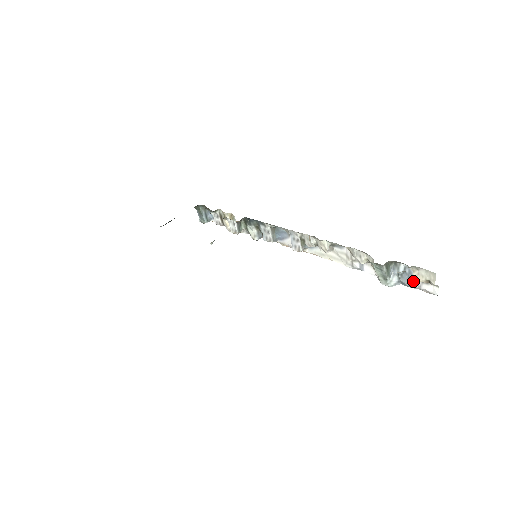
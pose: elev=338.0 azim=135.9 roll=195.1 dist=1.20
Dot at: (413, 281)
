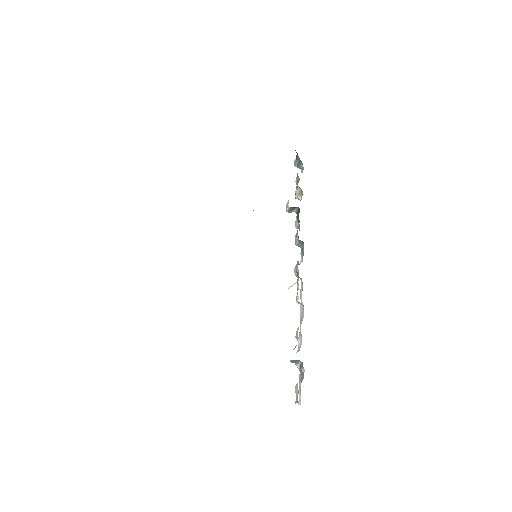
Dot at: (301, 382)
